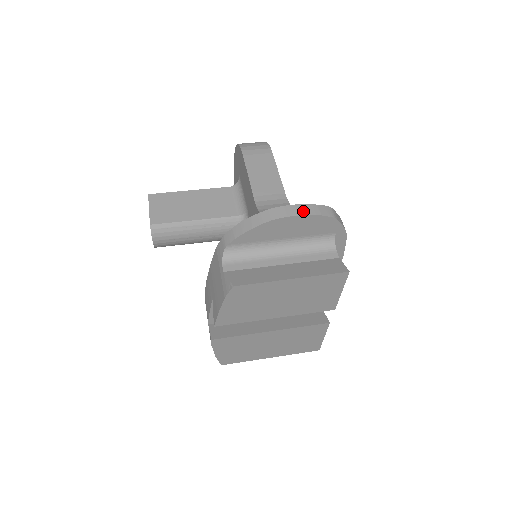
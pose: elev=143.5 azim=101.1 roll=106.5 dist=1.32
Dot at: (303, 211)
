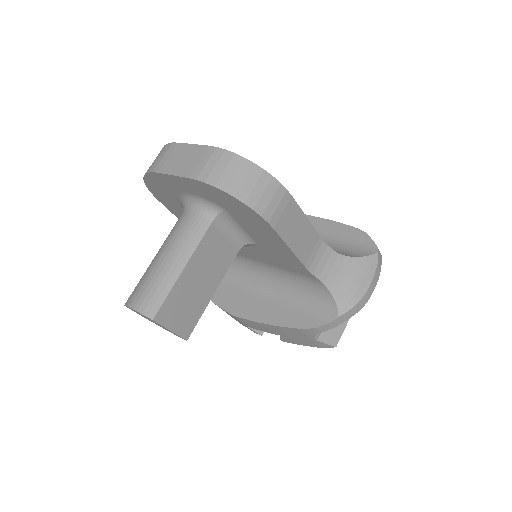
Dot at: (376, 280)
